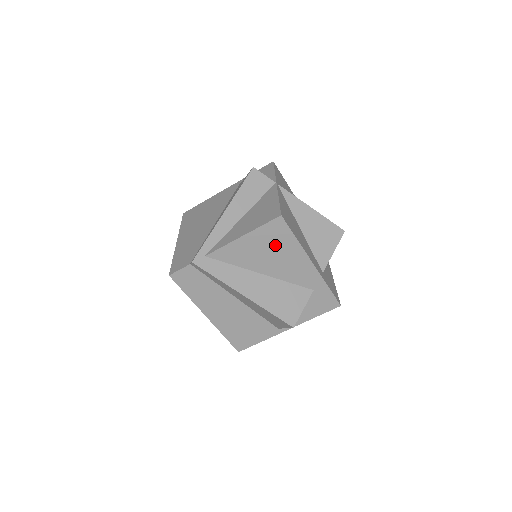
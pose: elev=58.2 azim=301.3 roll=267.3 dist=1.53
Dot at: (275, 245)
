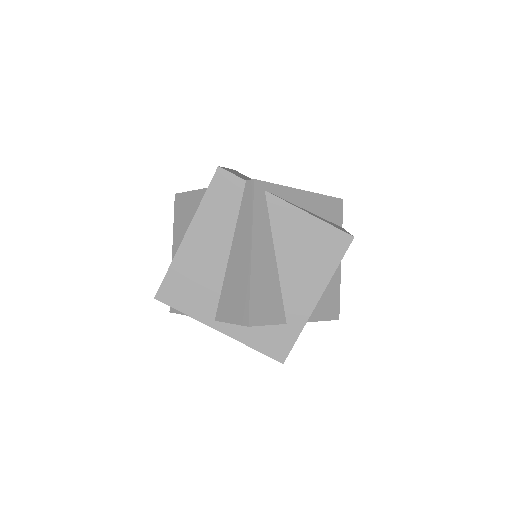
Dot at: (318, 252)
